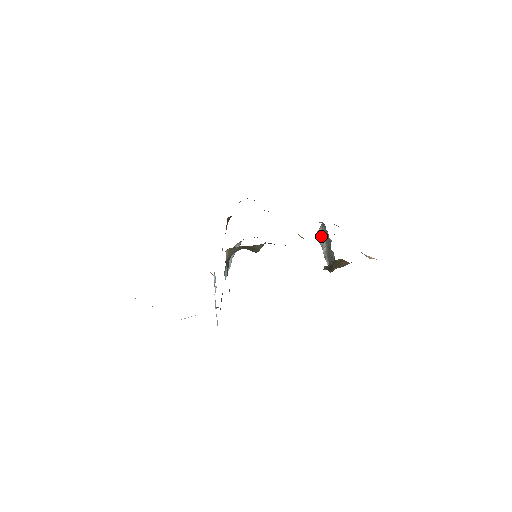
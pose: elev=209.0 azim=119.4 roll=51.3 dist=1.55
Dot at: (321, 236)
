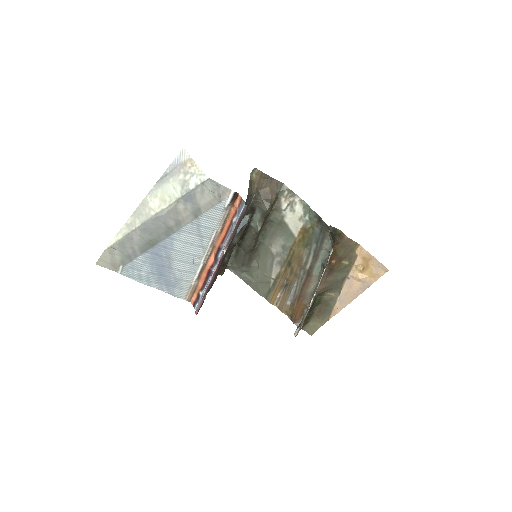
Dot at: (302, 321)
